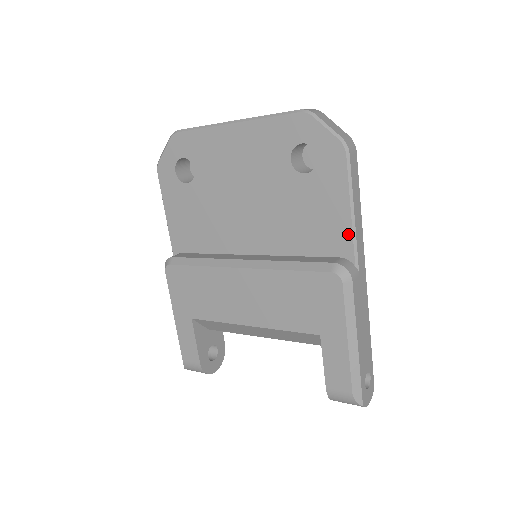
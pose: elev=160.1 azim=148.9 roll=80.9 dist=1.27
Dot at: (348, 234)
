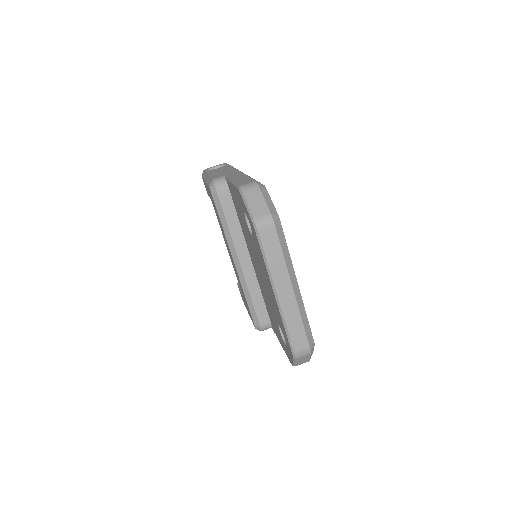
Dot at: (276, 335)
